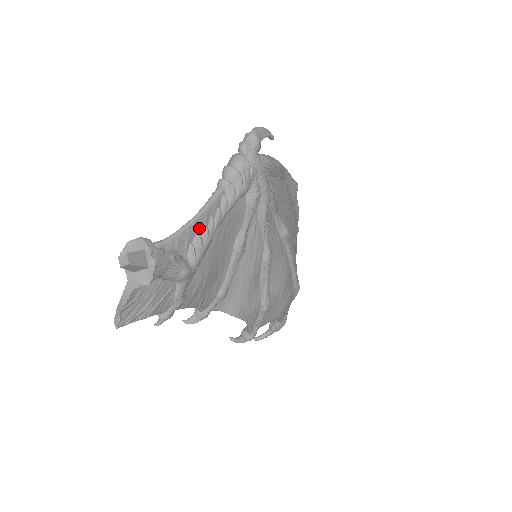
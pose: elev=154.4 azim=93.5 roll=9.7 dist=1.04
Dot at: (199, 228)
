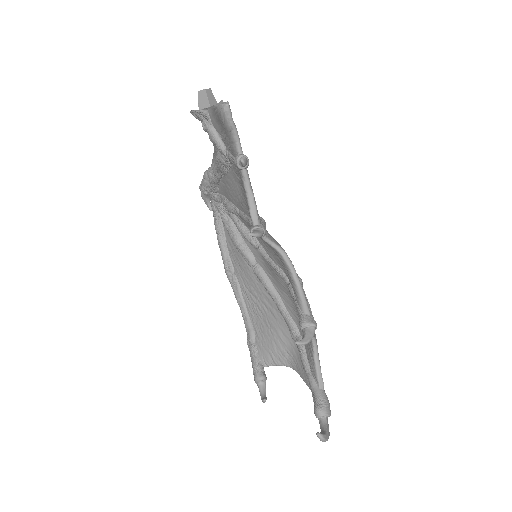
Dot at: occluded
